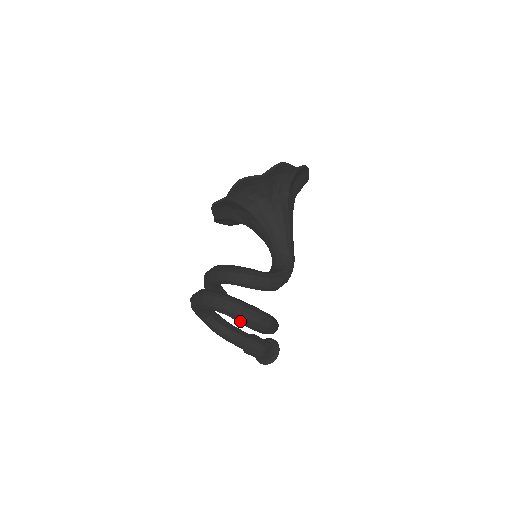
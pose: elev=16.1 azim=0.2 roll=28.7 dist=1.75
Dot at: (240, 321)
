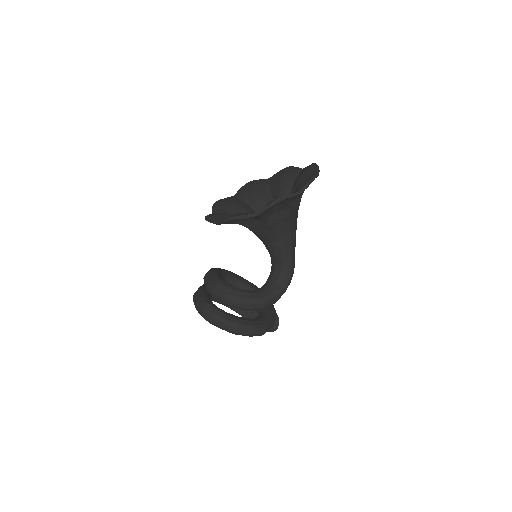
Dot at: occluded
